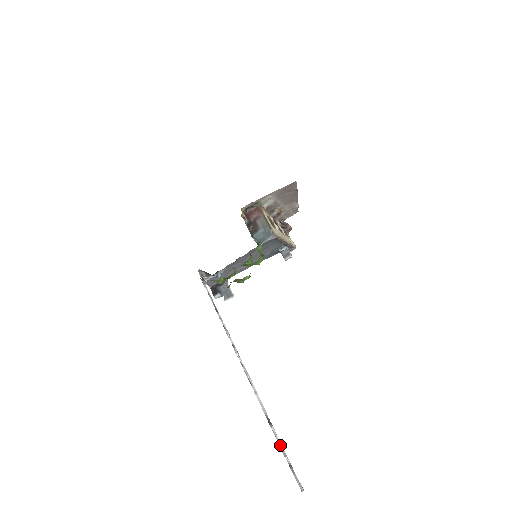
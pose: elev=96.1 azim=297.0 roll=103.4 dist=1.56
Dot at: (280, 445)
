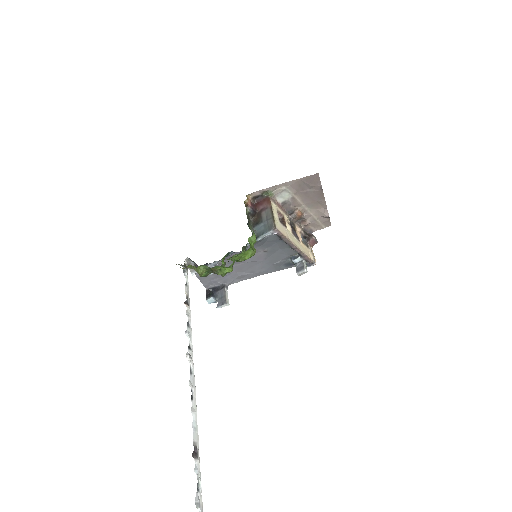
Dot at: (198, 489)
